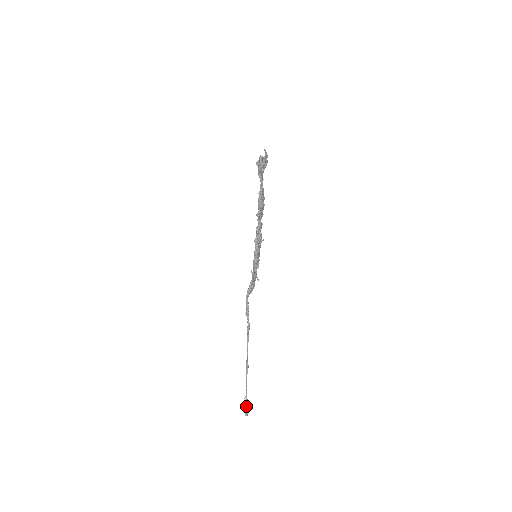
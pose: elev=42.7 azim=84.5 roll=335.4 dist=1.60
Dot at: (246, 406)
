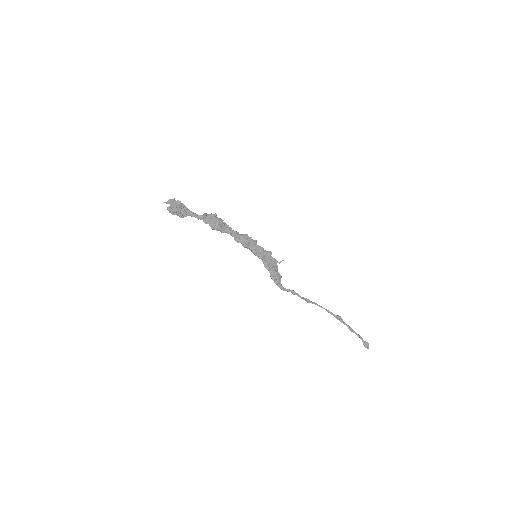
Dot at: occluded
